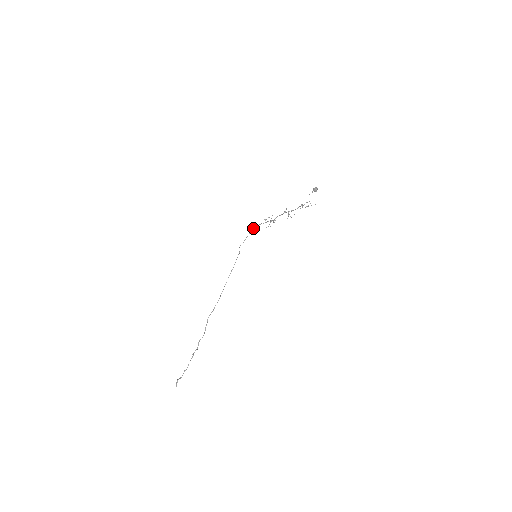
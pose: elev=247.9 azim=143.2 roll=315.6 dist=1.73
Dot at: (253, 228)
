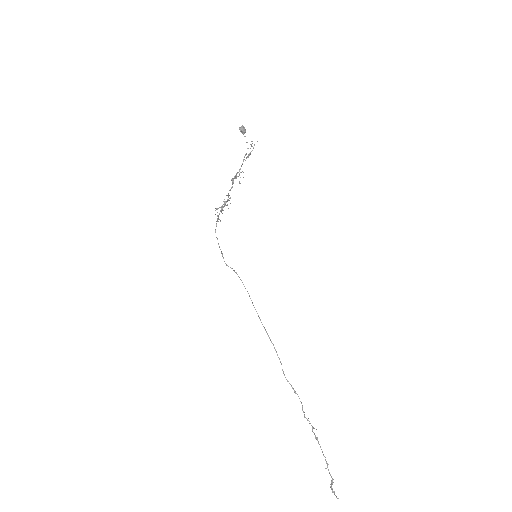
Dot at: (215, 231)
